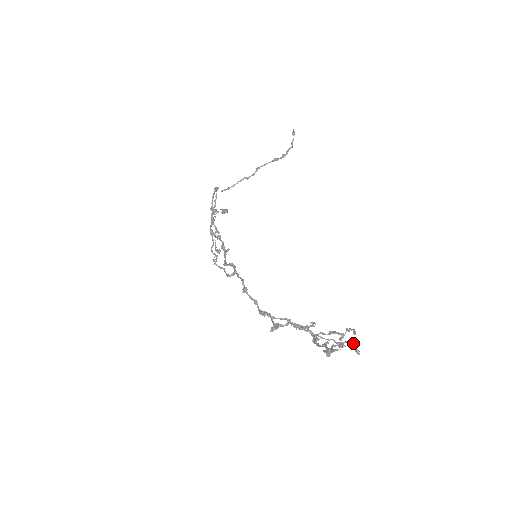
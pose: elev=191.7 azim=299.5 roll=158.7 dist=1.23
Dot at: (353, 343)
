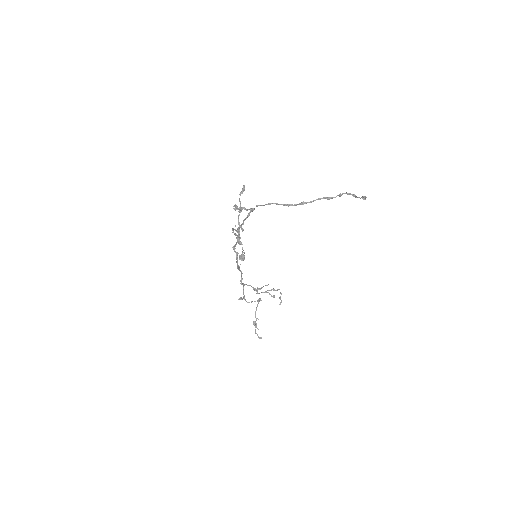
Dot at: occluded
